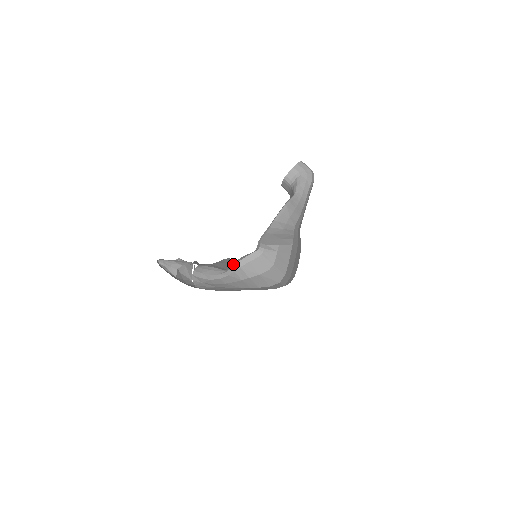
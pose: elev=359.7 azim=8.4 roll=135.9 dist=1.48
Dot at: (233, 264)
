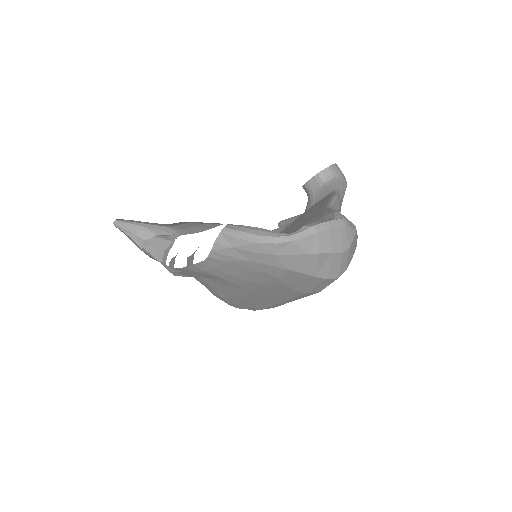
Dot at: (309, 225)
